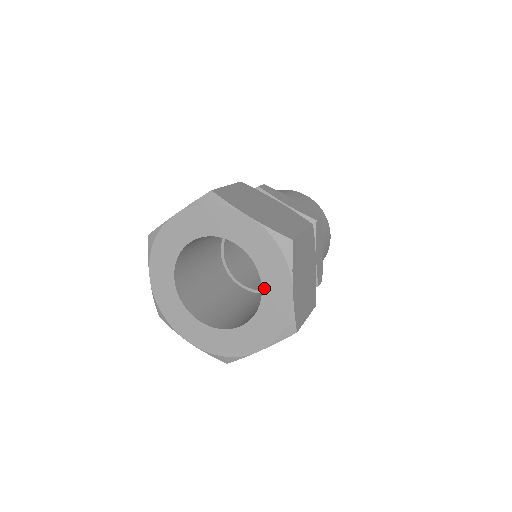
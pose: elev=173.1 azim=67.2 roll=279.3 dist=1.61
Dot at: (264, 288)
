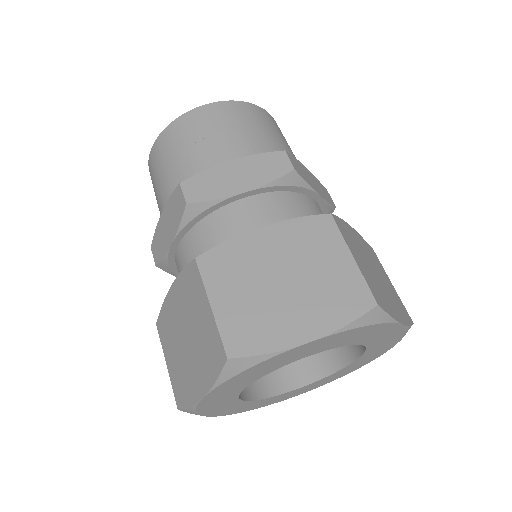
Dot at: (354, 363)
